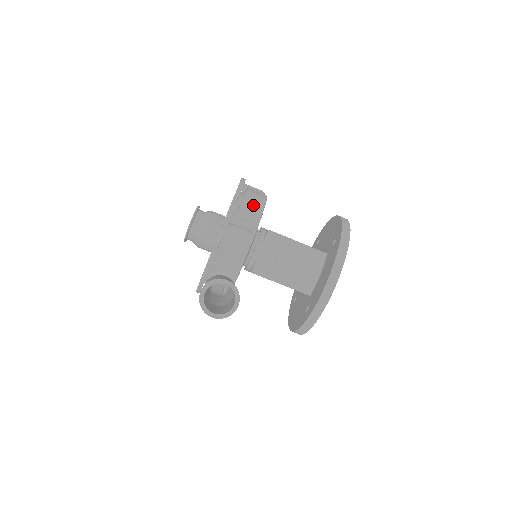
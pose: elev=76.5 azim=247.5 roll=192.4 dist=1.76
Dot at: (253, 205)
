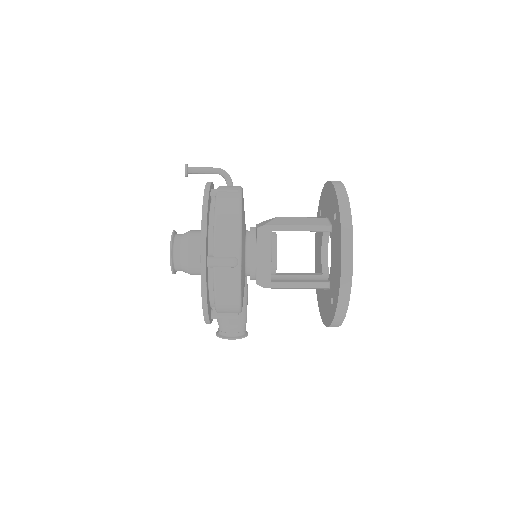
Dot at: (228, 307)
